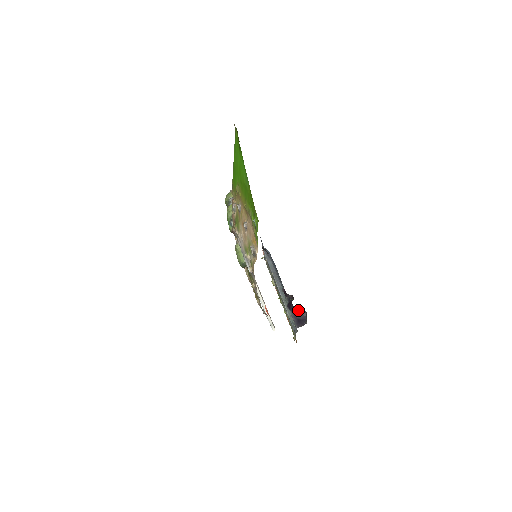
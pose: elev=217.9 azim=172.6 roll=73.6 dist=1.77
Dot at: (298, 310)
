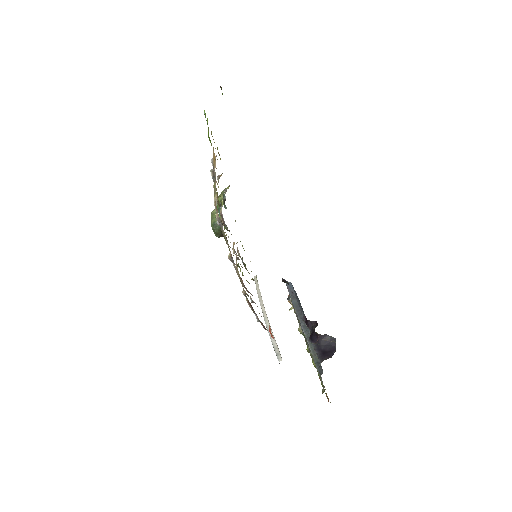
Dot at: (323, 338)
